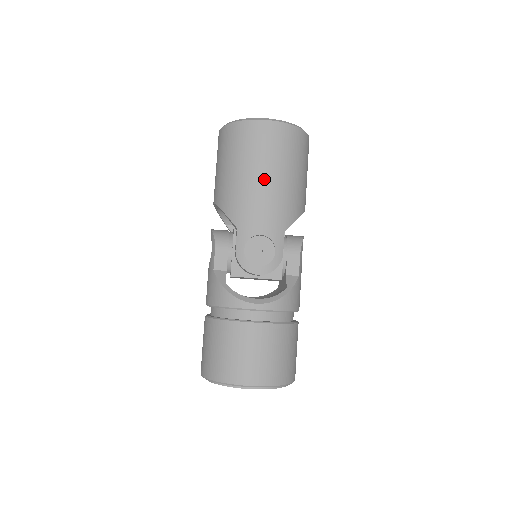
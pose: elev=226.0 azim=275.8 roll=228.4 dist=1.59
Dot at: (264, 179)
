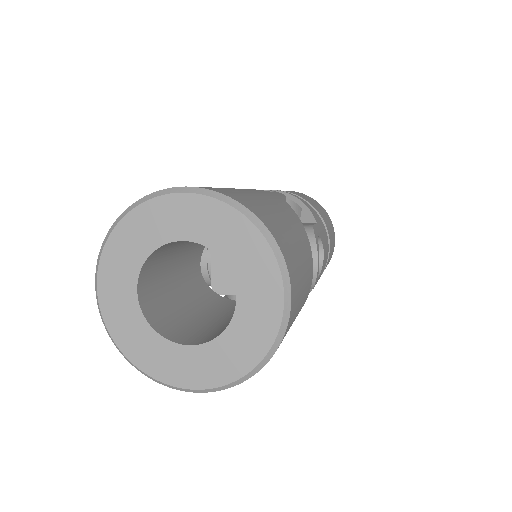
Dot at: occluded
